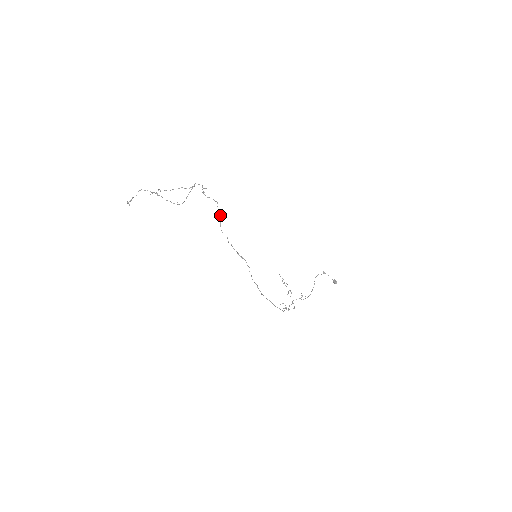
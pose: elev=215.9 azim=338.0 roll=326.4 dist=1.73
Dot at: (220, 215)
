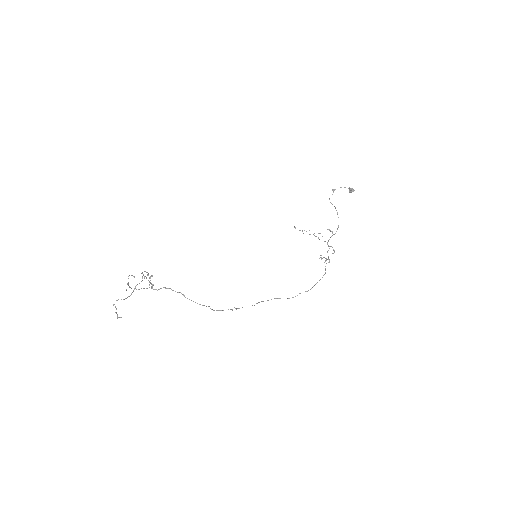
Dot at: (183, 295)
